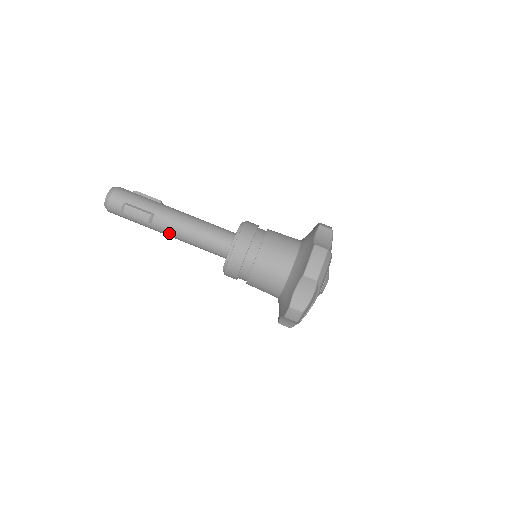
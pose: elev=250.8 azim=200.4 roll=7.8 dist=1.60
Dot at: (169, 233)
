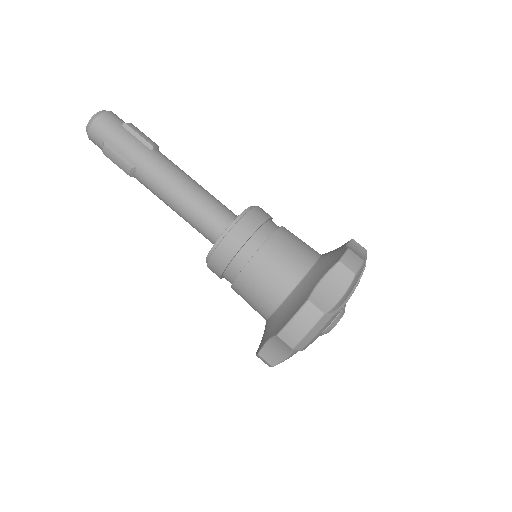
Dot at: (154, 194)
